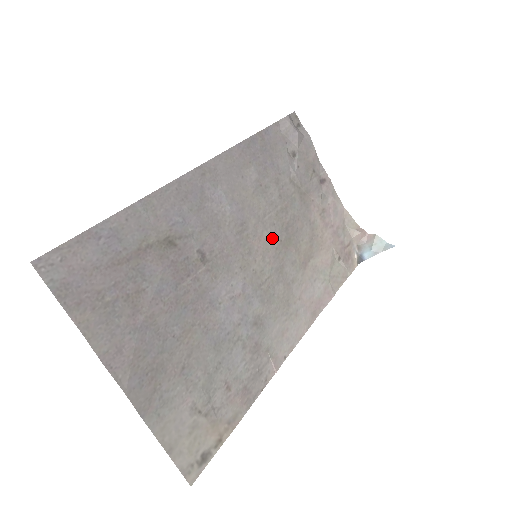
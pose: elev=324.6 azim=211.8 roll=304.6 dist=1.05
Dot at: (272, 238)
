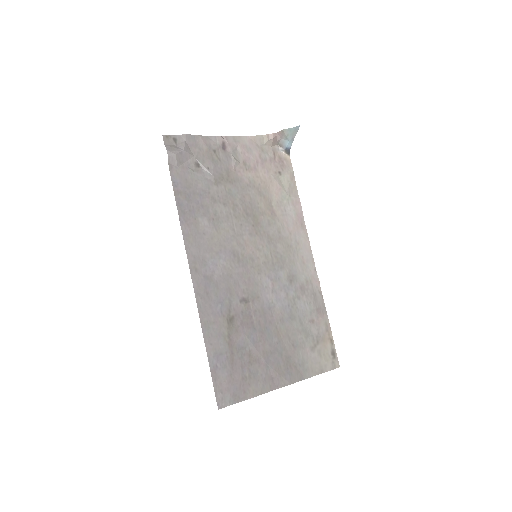
Dot at: (249, 233)
